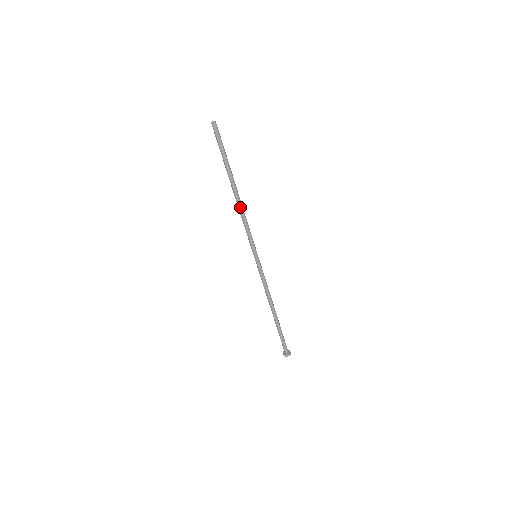
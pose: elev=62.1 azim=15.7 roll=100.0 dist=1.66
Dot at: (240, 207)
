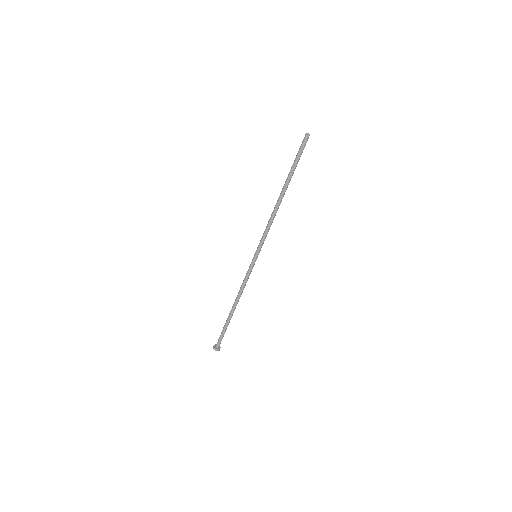
Dot at: (274, 210)
